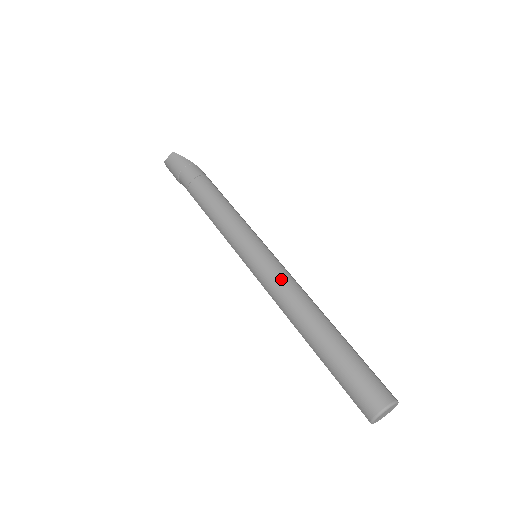
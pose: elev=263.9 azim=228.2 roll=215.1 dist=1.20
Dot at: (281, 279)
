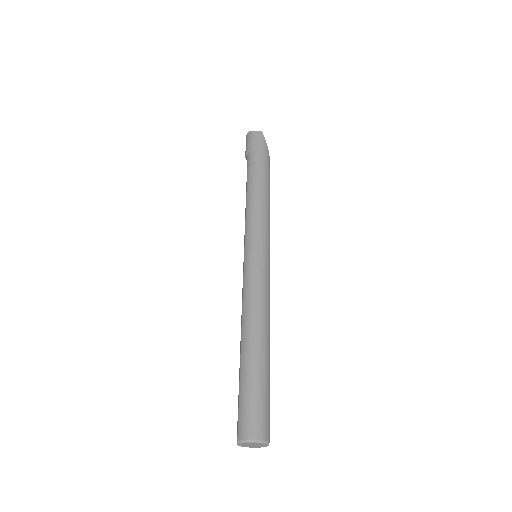
Dot at: (262, 288)
